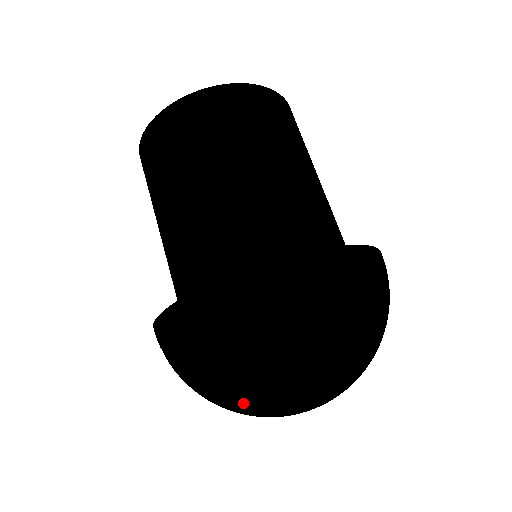
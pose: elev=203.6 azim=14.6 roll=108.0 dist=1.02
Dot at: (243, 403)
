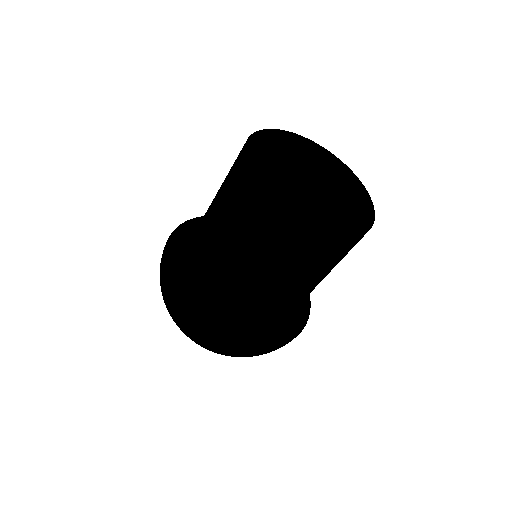
Dot at: occluded
